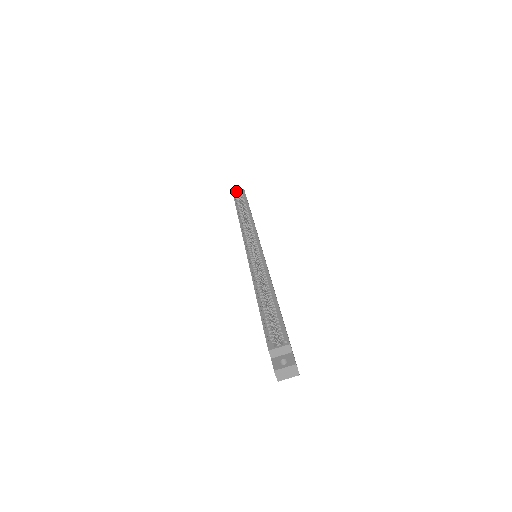
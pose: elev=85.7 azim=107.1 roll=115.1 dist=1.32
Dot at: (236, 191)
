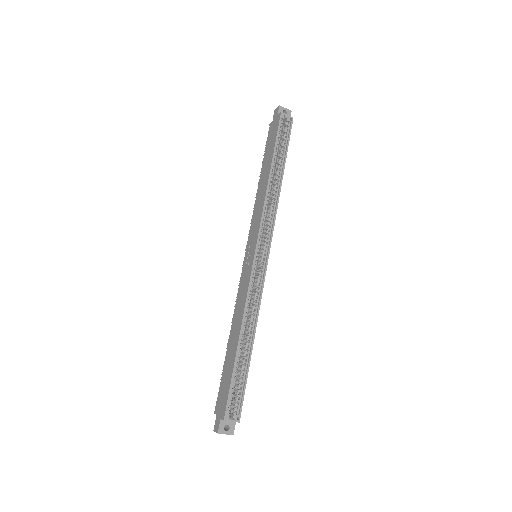
Dot at: occluded
